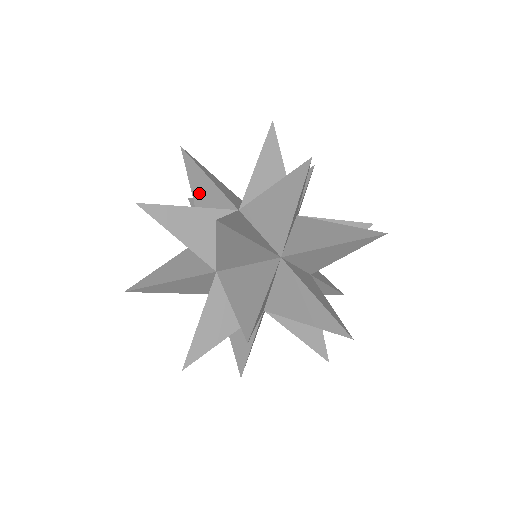
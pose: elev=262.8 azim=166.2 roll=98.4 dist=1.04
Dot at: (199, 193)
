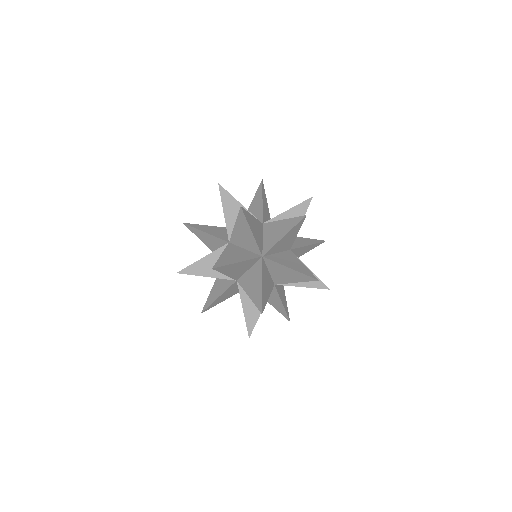
Dot at: (206, 241)
